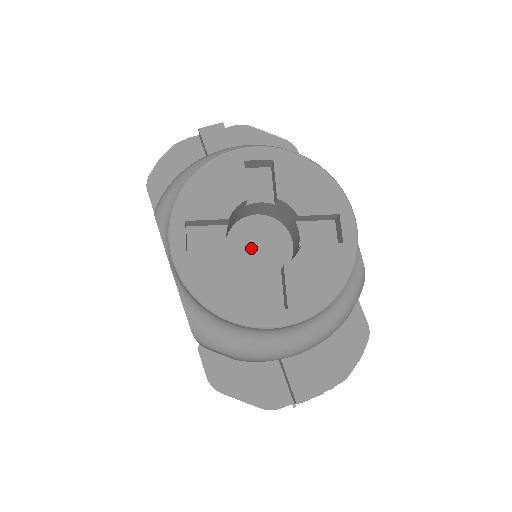
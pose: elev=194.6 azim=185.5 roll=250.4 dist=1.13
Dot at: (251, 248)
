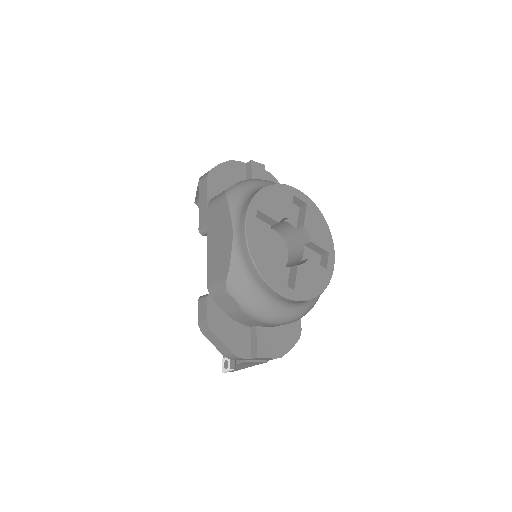
Dot at: occluded
